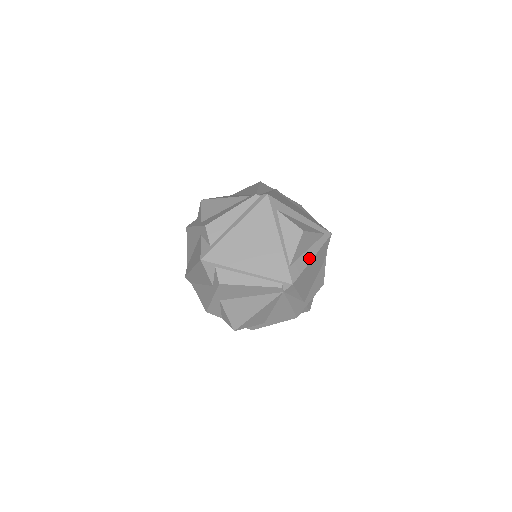
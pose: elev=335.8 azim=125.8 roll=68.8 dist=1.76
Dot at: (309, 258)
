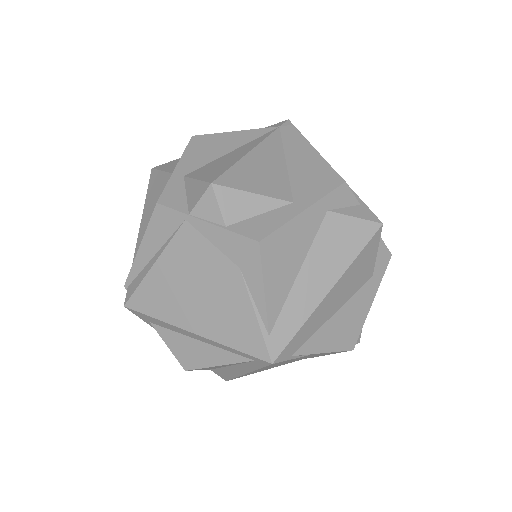
Dot at: (238, 372)
